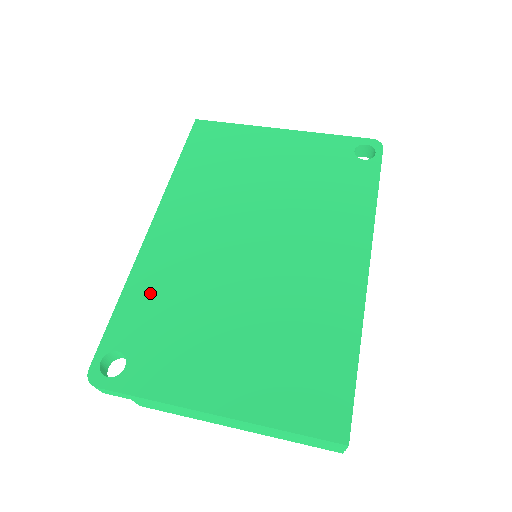
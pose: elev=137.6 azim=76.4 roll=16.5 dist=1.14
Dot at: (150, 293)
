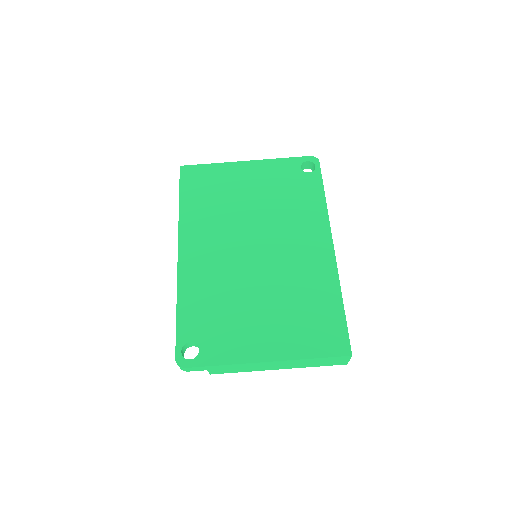
Dot at: (197, 299)
